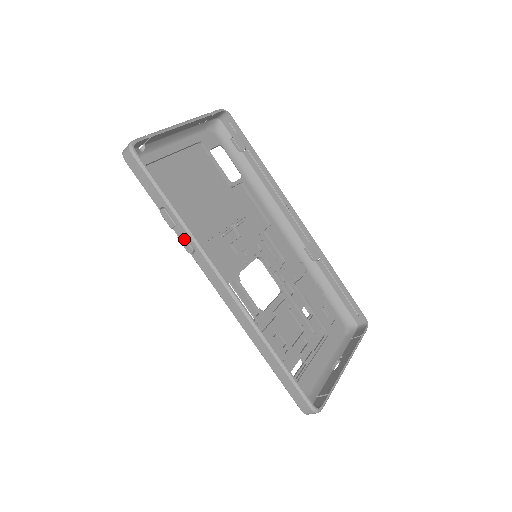
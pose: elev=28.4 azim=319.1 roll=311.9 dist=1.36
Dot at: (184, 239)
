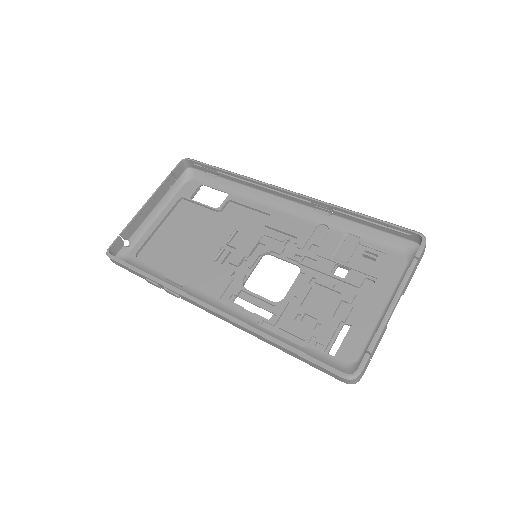
Dot at: (168, 291)
